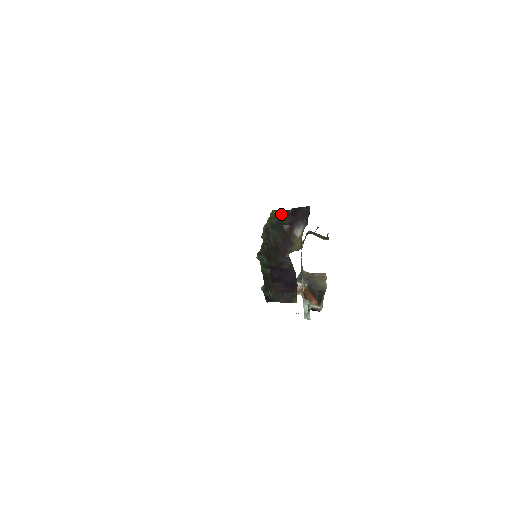
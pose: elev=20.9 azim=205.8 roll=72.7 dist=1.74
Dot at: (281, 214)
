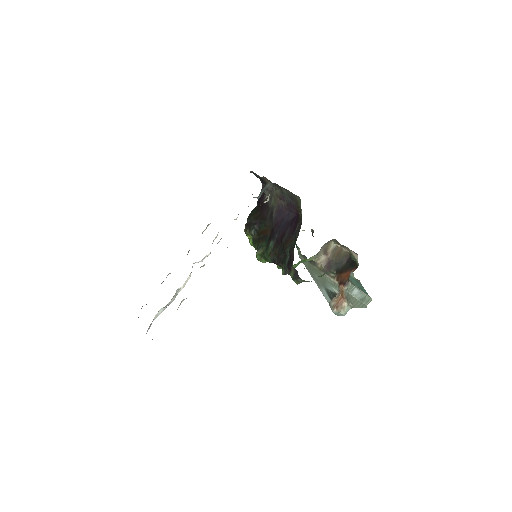
Dot at: occluded
